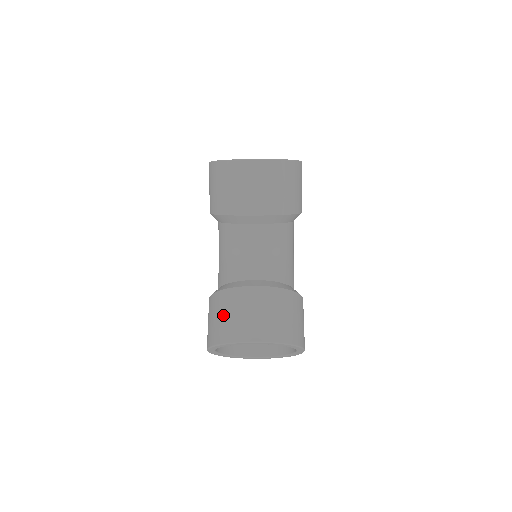
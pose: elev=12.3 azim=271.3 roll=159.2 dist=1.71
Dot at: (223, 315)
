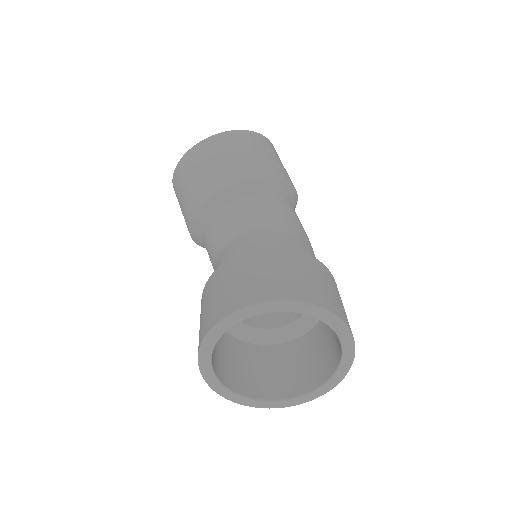
Dot at: (200, 317)
